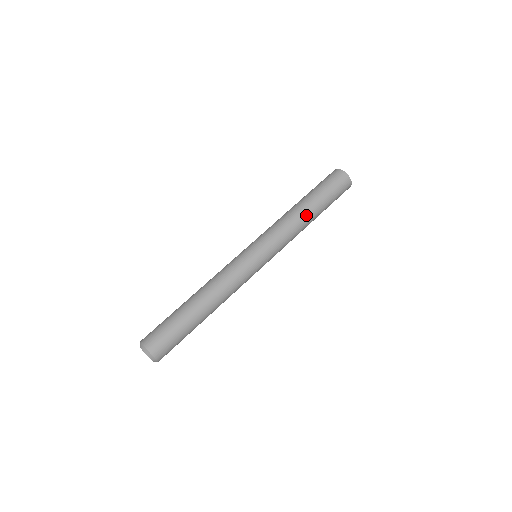
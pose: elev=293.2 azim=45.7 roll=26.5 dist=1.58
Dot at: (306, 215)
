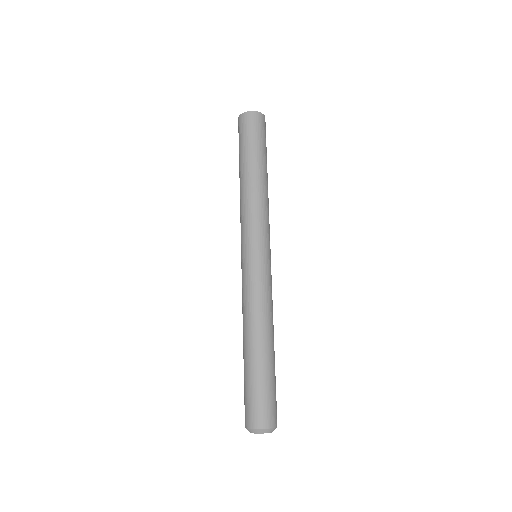
Dot at: (267, 182)
